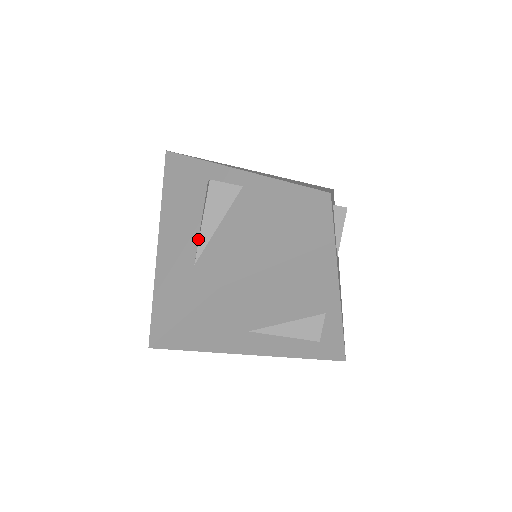
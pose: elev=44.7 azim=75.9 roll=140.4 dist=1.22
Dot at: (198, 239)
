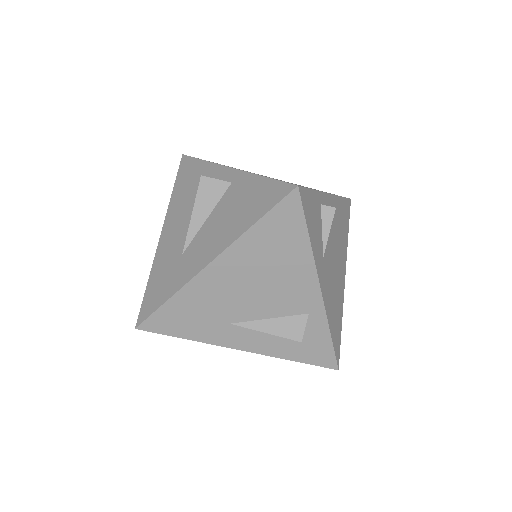
Dot at: occluded
